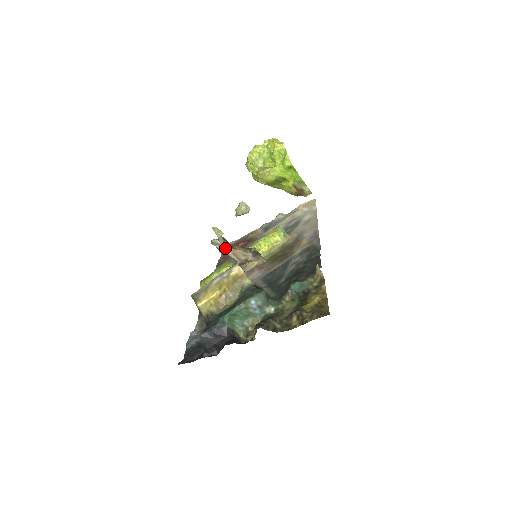
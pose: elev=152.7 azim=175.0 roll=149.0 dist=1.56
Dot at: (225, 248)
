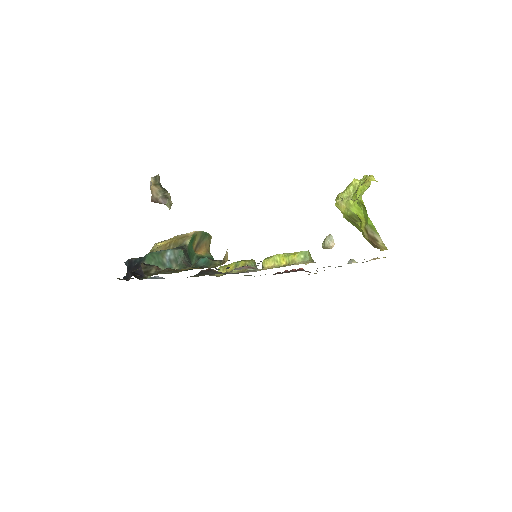
Dot at: (150, 182)
